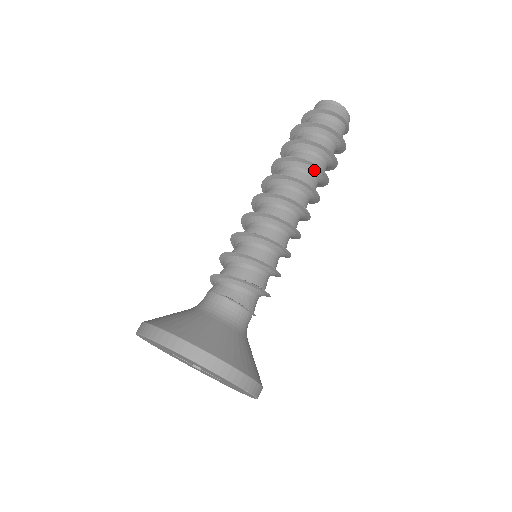
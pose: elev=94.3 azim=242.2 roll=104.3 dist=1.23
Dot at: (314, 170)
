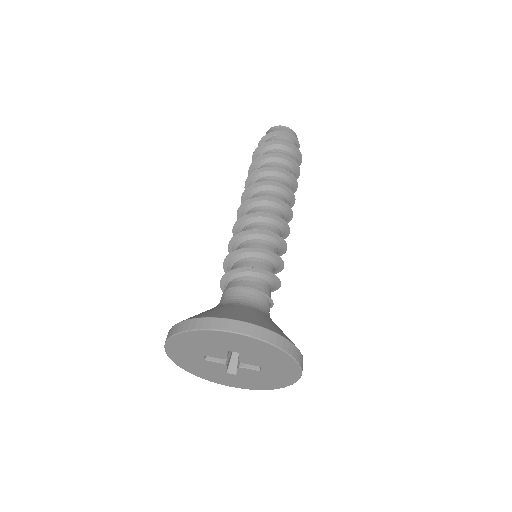
Dot at: (283, 175)
